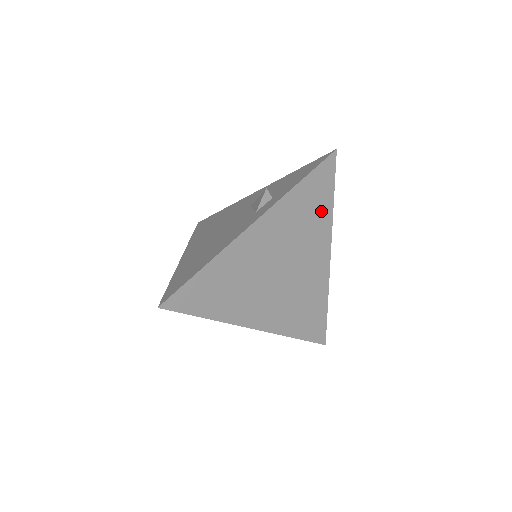
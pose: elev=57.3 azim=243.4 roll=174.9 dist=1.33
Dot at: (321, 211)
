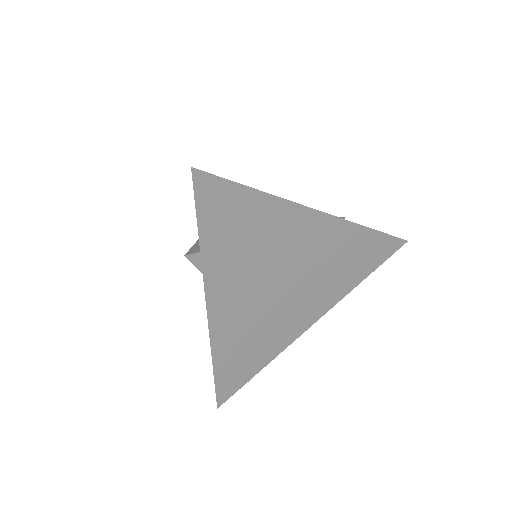
Dot at: (258, 214)
